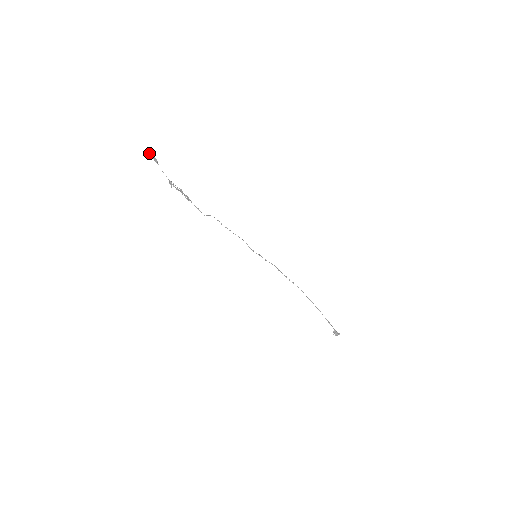
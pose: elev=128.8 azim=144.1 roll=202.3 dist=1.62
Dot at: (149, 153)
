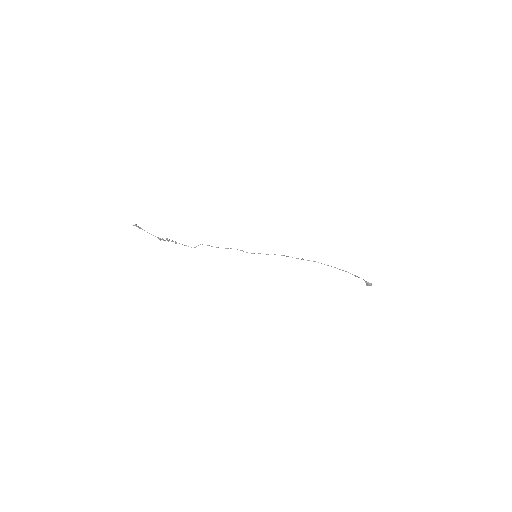
Dot at: occluded
